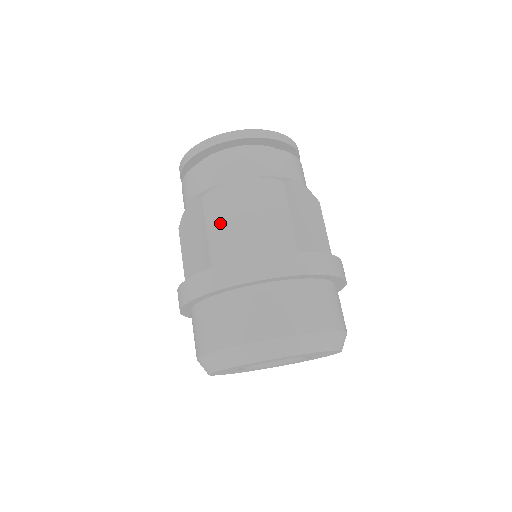
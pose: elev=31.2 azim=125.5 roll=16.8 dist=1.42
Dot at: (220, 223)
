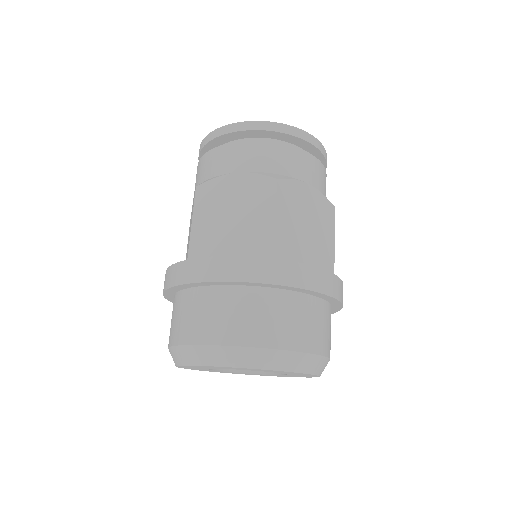
Dot at: (287, 216)
